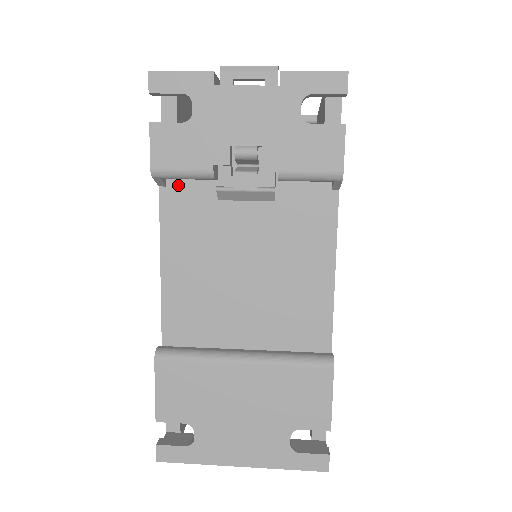
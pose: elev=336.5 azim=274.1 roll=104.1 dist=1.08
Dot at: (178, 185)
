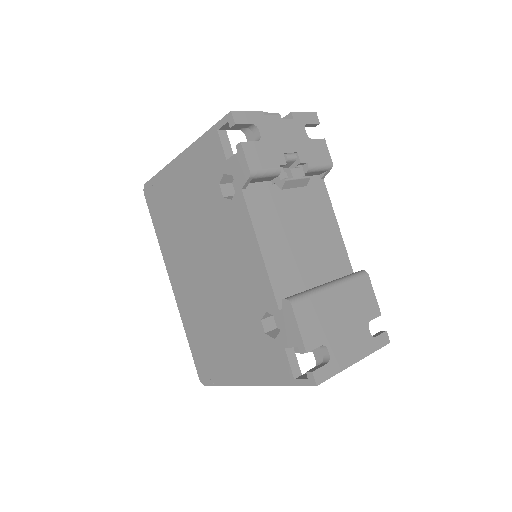
Dot at: (252, 187)
